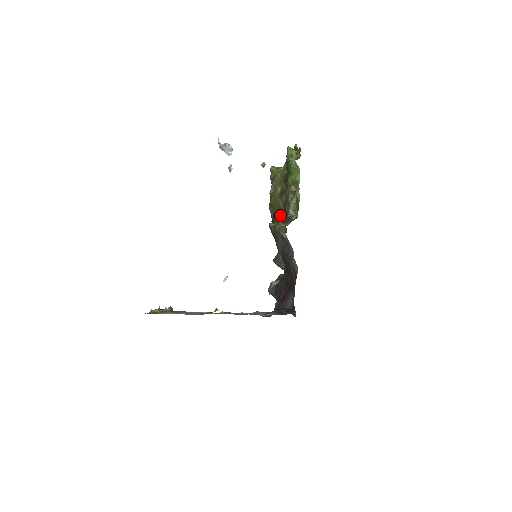
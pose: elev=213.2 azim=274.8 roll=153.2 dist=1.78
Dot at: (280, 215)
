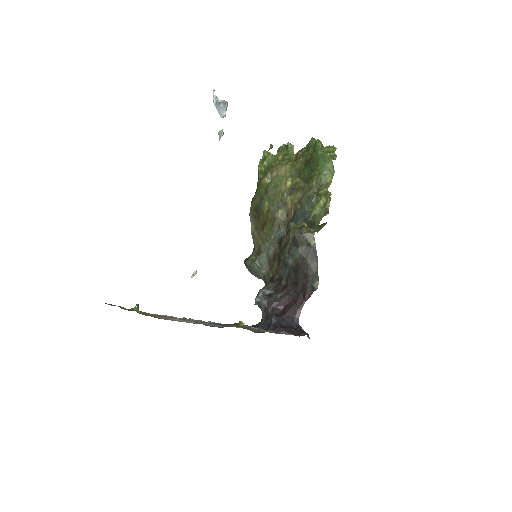
Dot at: (281, 213)
